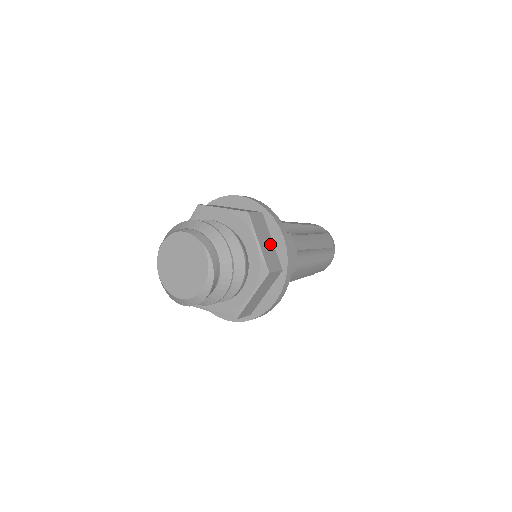
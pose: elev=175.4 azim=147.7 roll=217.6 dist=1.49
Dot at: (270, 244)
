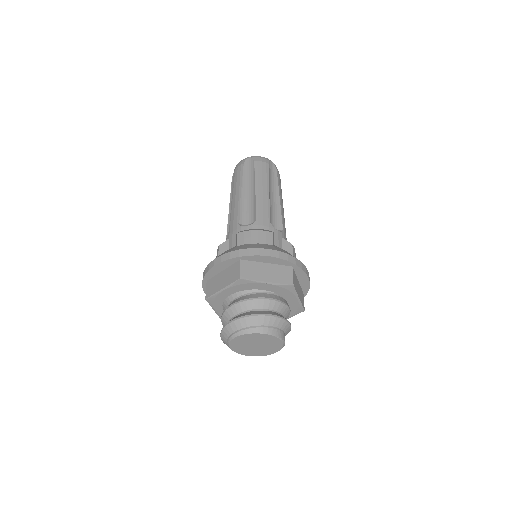
Dot at: (299, 286)
